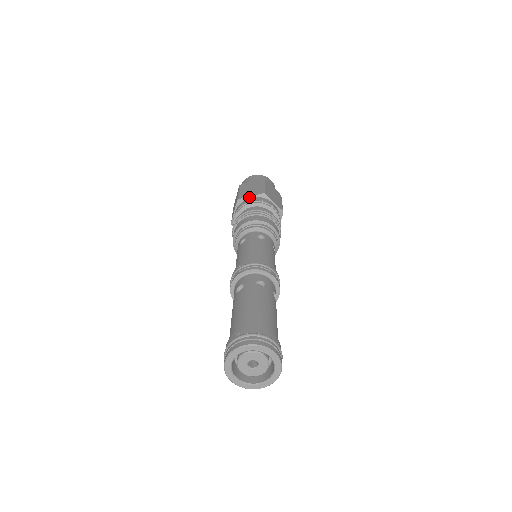
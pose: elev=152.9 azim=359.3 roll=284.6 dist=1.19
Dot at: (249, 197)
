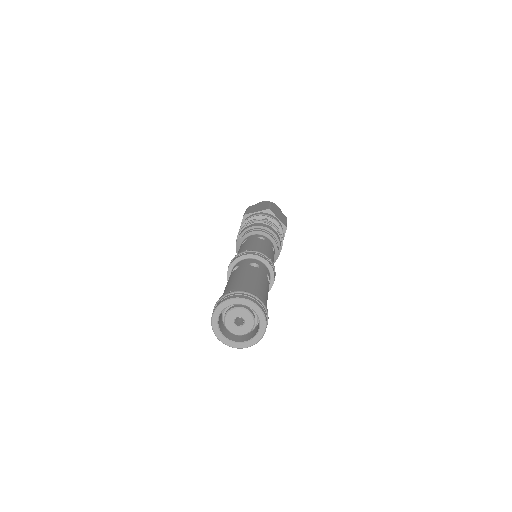
Dot at: occluded
